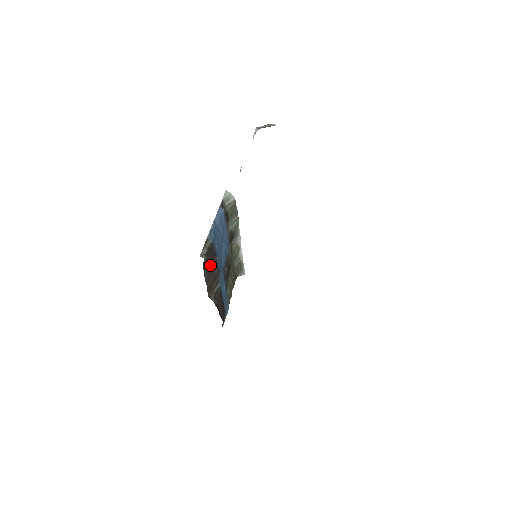
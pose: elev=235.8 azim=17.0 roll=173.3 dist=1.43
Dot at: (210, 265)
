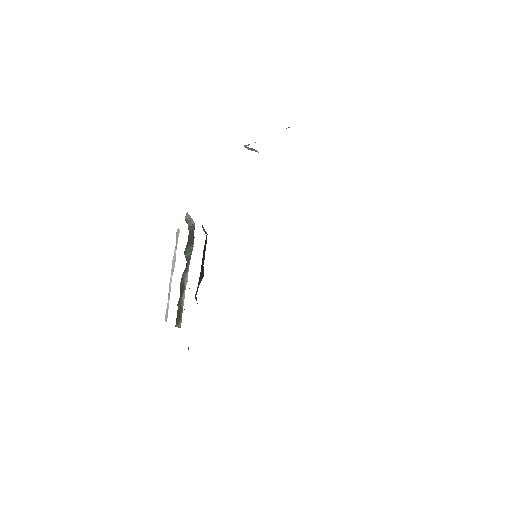
Dot at: (203, 256)
